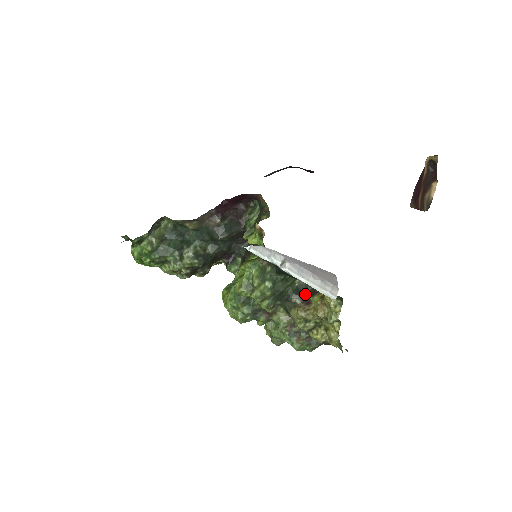
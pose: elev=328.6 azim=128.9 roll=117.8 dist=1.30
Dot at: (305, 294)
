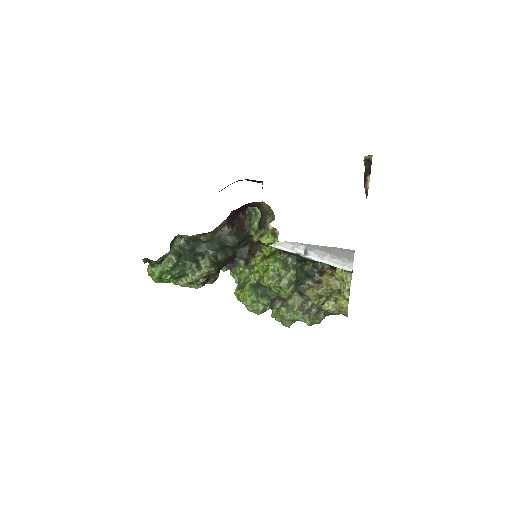
Dot at: (314, 276)
